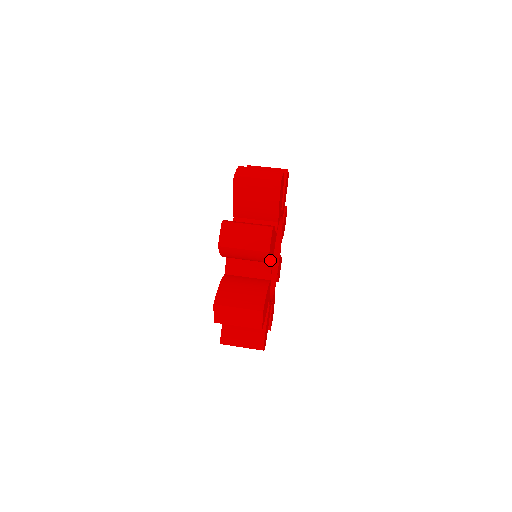
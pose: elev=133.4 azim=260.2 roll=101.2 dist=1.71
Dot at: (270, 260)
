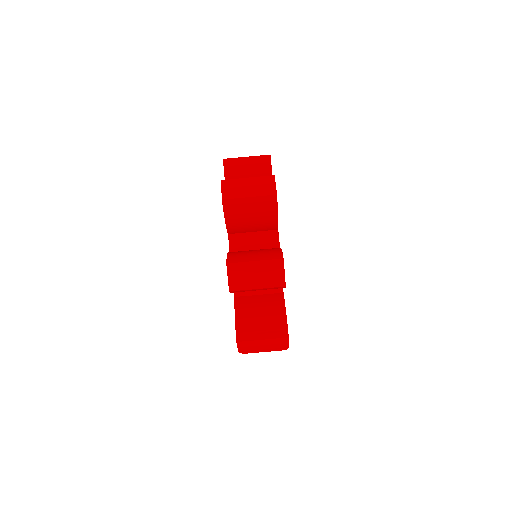
Dot at: occluded
